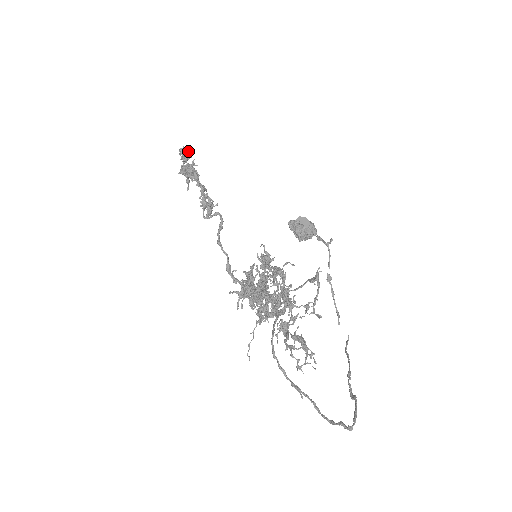
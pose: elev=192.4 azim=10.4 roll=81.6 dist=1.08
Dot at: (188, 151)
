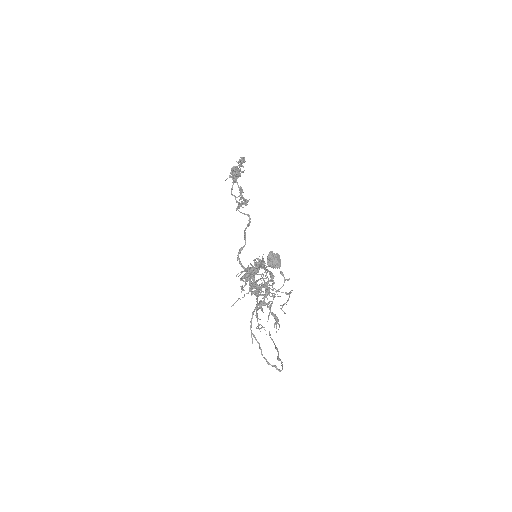
Dot at: occluded
